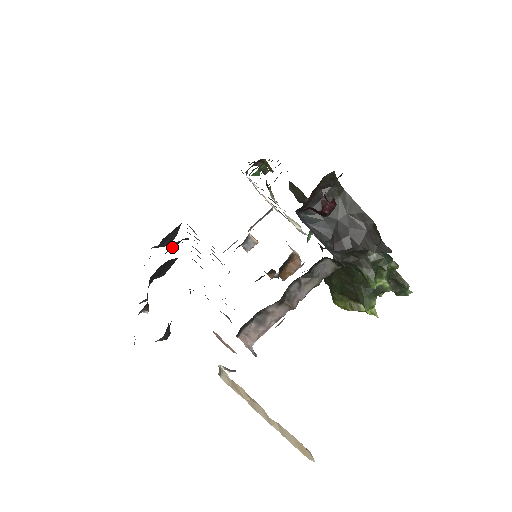
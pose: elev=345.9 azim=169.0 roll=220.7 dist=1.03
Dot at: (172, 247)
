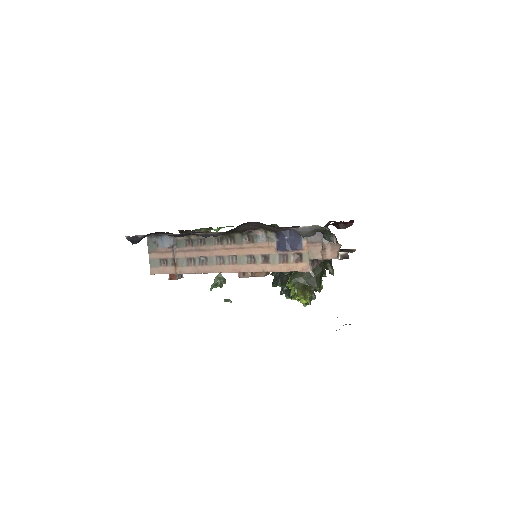
Dot at: (188, 234)
